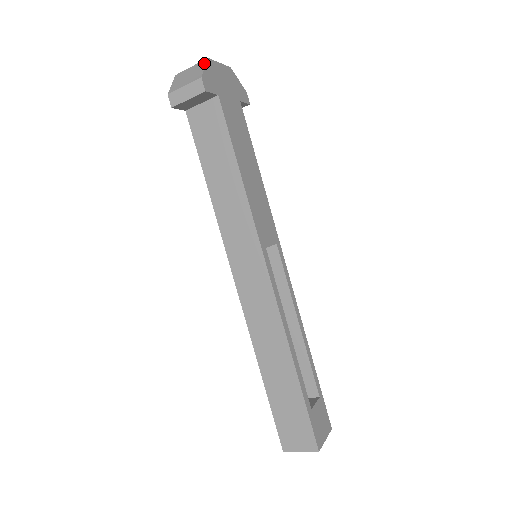
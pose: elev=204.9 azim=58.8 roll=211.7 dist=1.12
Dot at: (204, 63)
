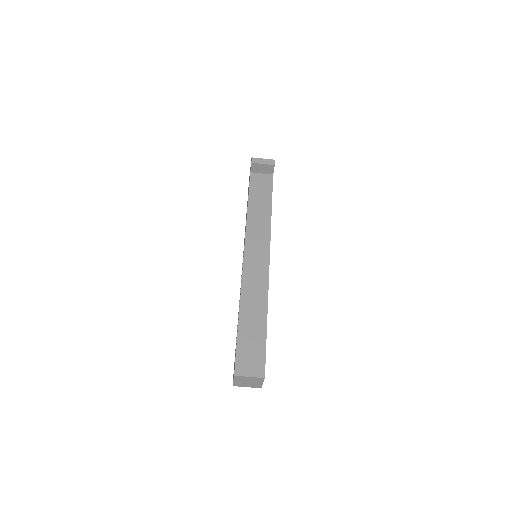
Dot at: occluded
